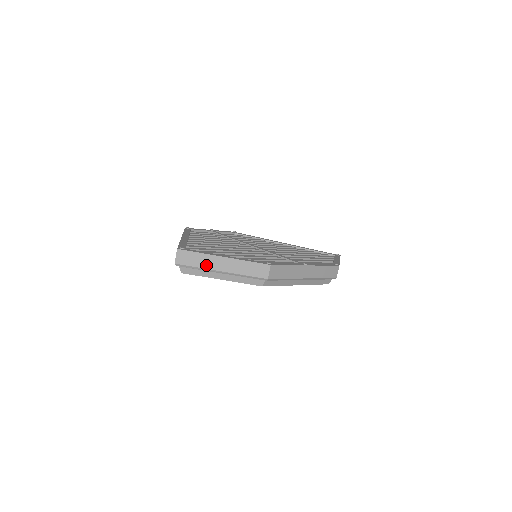
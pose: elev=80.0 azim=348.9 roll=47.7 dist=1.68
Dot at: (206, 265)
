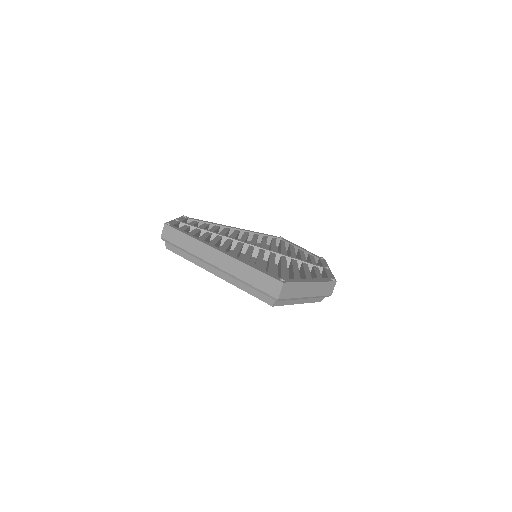
Dot at: (299, 294)
